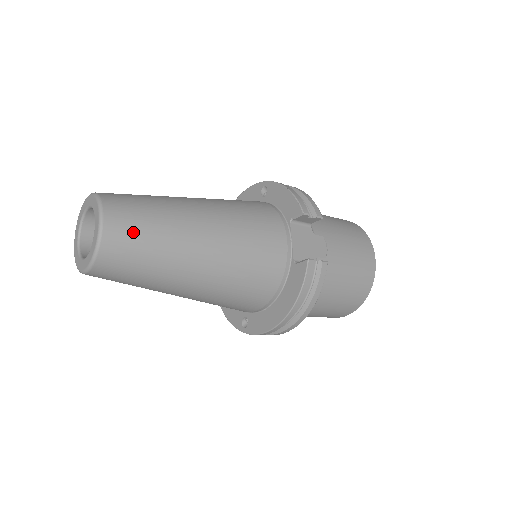
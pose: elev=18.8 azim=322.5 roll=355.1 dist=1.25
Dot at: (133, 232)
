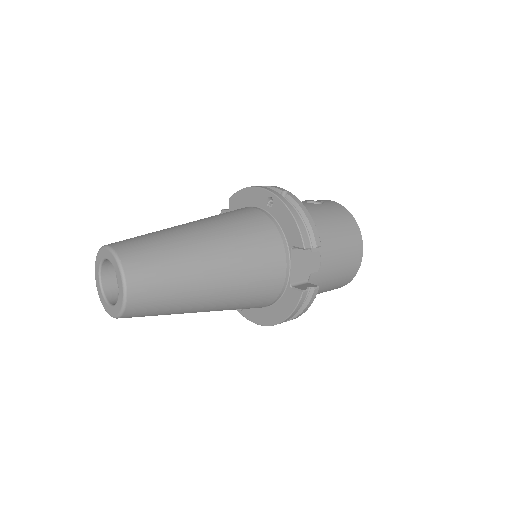
Dot at: (153, 294)
